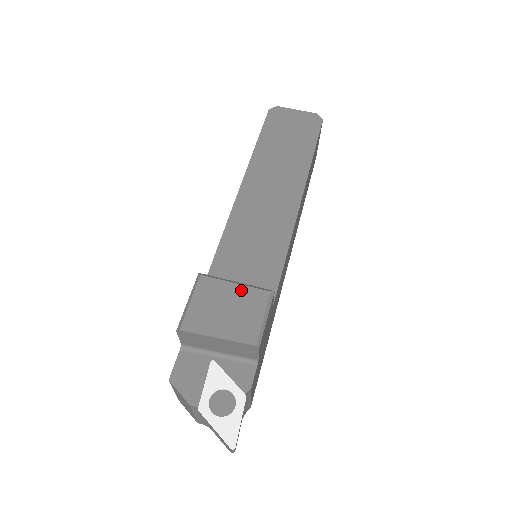
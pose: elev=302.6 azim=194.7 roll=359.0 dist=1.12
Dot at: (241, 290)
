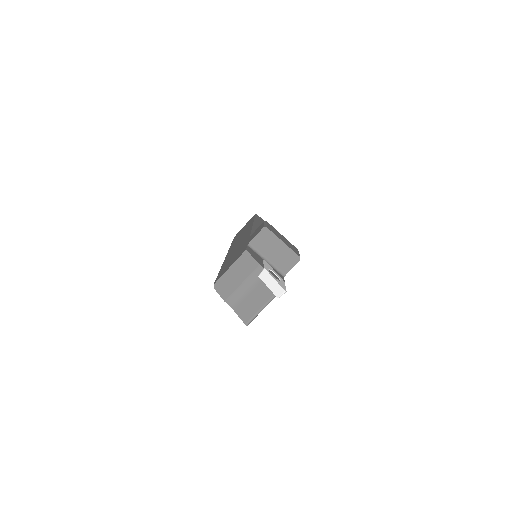
Dot at: (286, 239)
